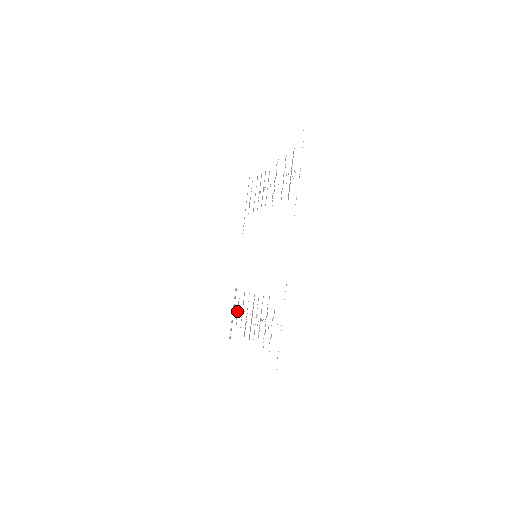
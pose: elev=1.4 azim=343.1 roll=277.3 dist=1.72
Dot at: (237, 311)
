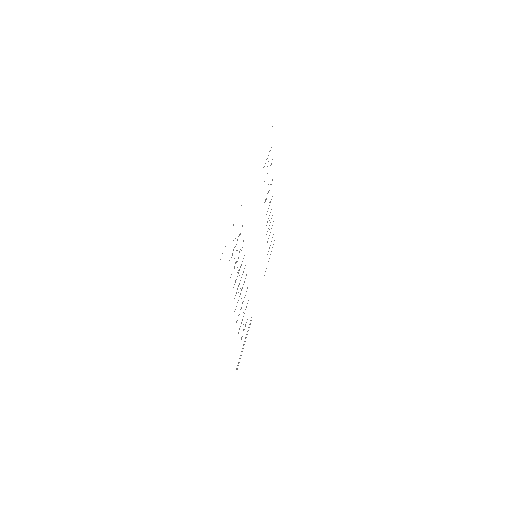
Dot at: occluded
